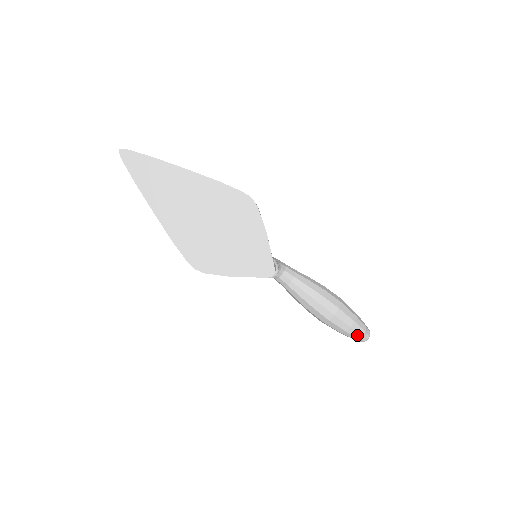
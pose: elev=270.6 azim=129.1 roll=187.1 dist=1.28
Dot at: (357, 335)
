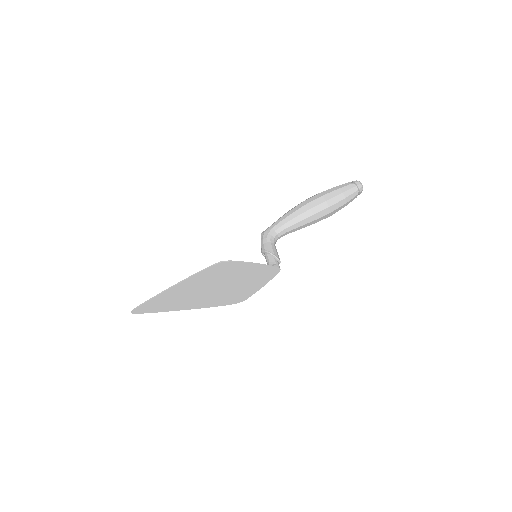
Dot at: (354, 198)
